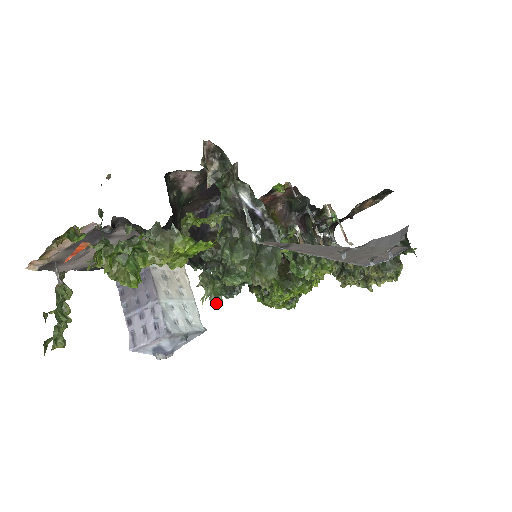
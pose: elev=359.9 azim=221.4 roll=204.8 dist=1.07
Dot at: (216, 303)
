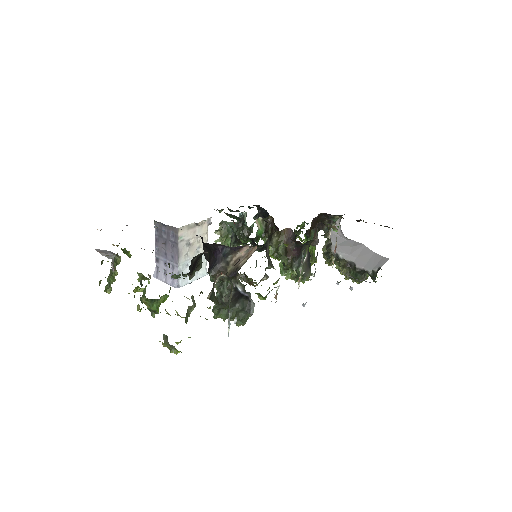
Dot at: occluded
